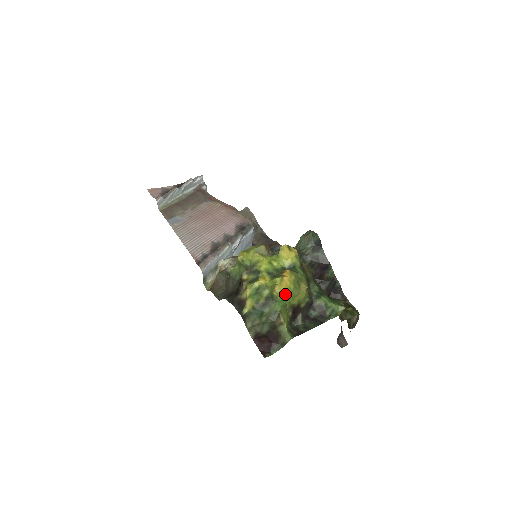
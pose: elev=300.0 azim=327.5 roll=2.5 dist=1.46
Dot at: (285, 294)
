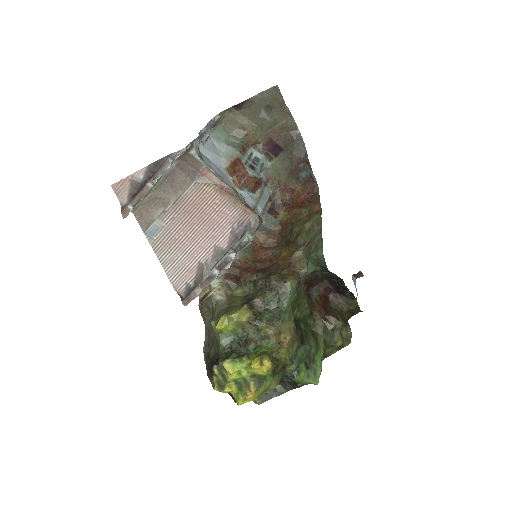
Dot at: occluded
